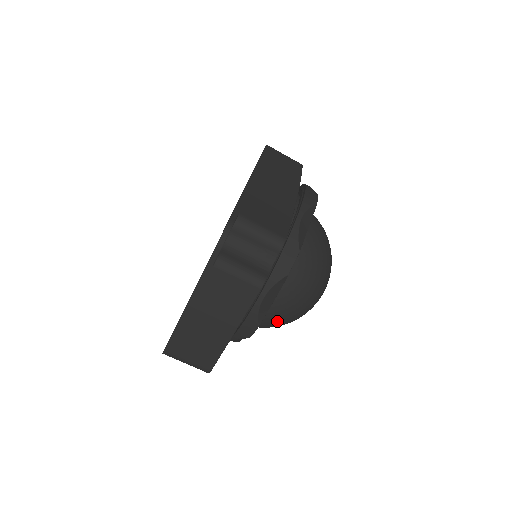
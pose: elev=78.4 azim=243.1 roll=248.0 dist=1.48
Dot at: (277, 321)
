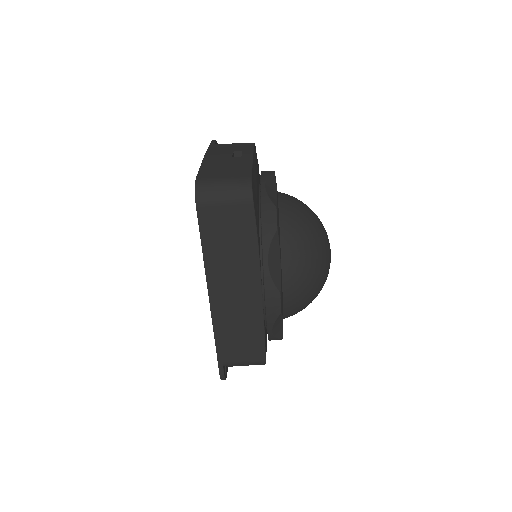
Dot at: occluded
